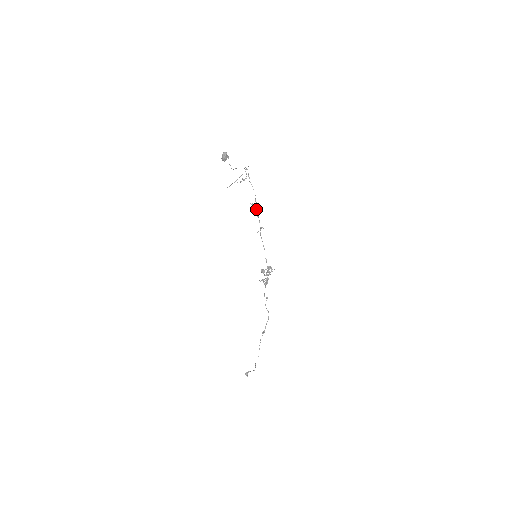
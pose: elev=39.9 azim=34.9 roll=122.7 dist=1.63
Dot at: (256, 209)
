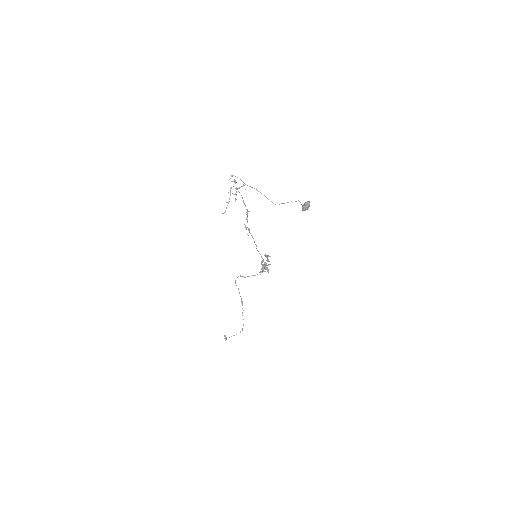
Dot at: (247, 215)
